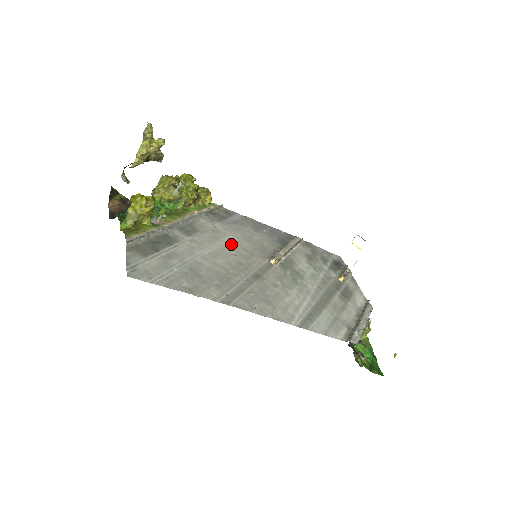
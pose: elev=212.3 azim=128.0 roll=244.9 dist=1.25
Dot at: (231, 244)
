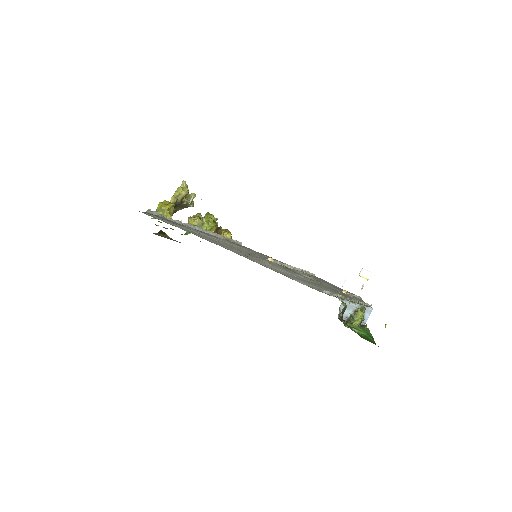
Dot at: (235, 246)
